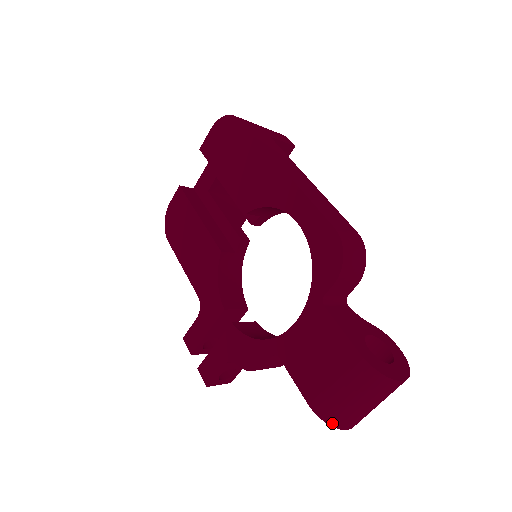
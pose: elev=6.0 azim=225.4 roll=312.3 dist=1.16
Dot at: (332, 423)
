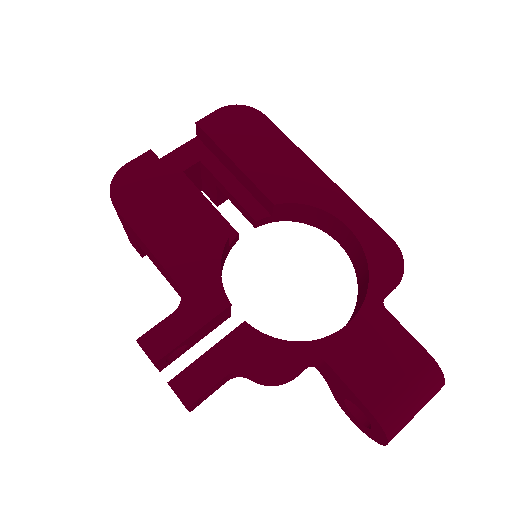
Dot at: (389, 433)
